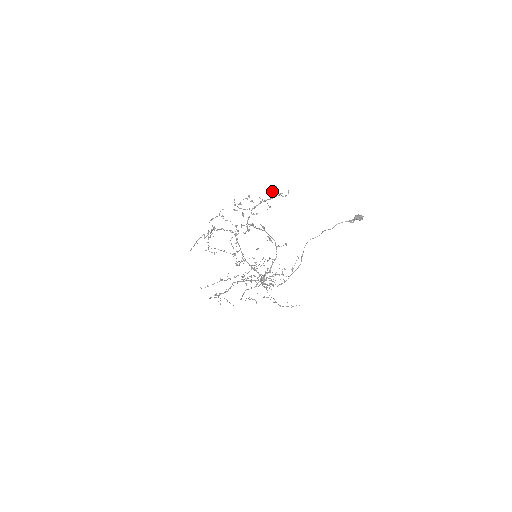
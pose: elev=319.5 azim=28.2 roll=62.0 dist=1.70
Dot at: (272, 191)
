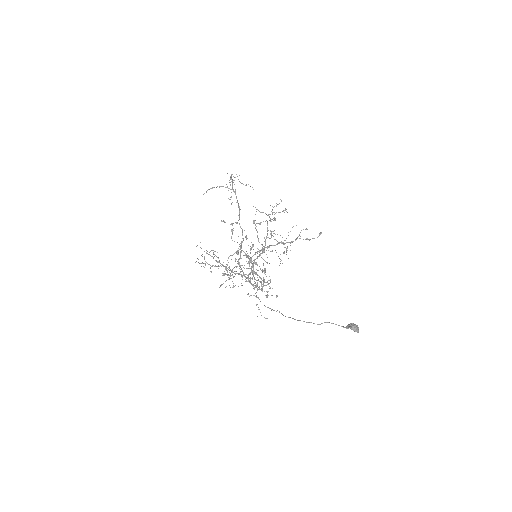
Dot at: occluded
